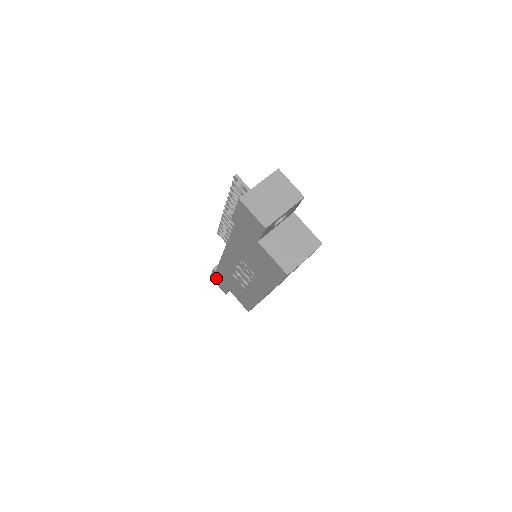
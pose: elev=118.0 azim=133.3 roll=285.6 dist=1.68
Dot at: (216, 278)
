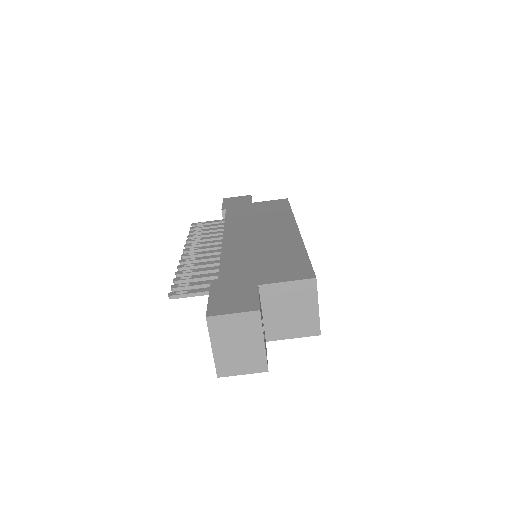
Dot at: occluded
